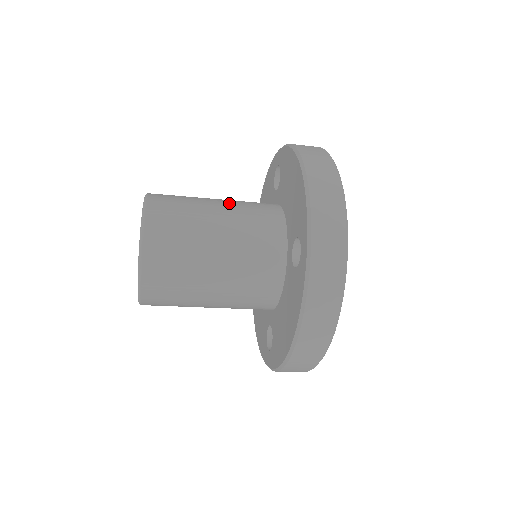
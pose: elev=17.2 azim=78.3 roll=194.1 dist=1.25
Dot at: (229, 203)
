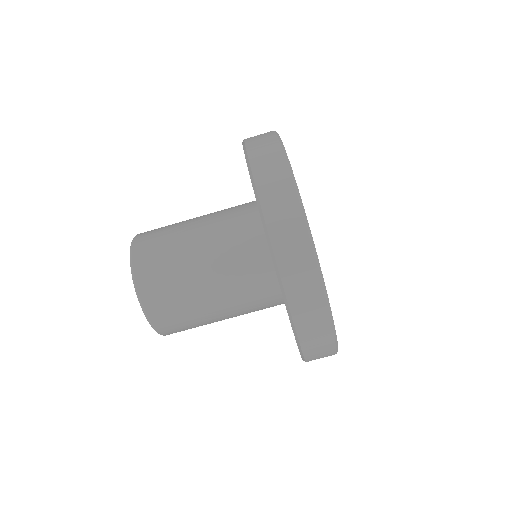
Dot at: occluded
